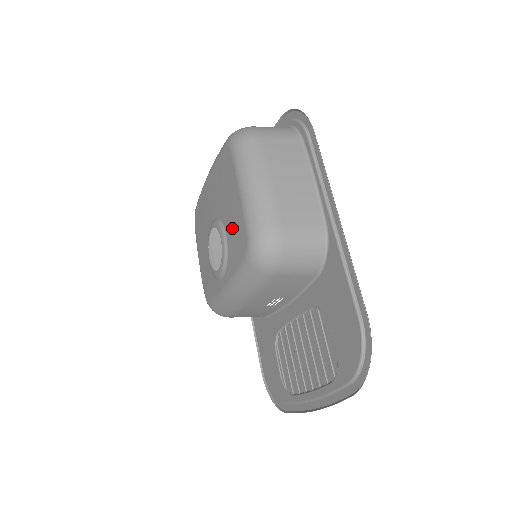
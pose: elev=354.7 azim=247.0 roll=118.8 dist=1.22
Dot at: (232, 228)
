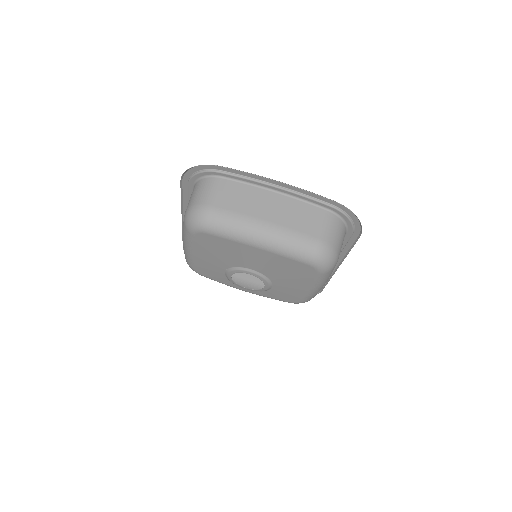
Dot at: (284, 291)
